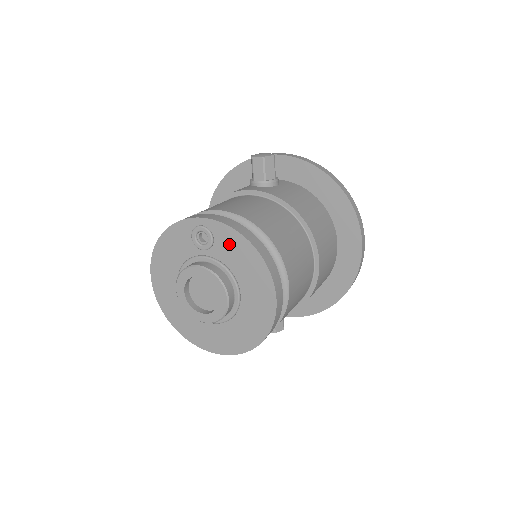
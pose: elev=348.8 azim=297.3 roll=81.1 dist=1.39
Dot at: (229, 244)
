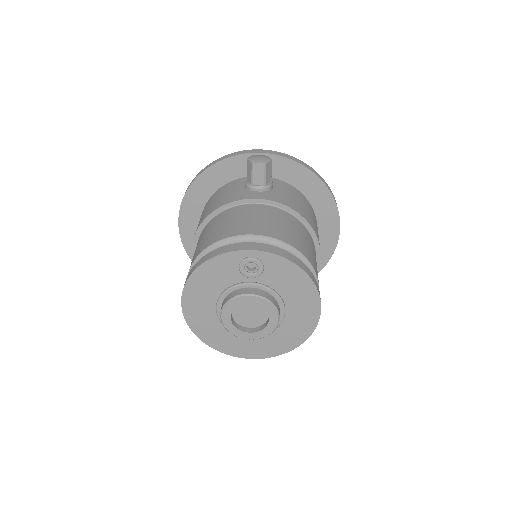
Dot at: (280, 272)
